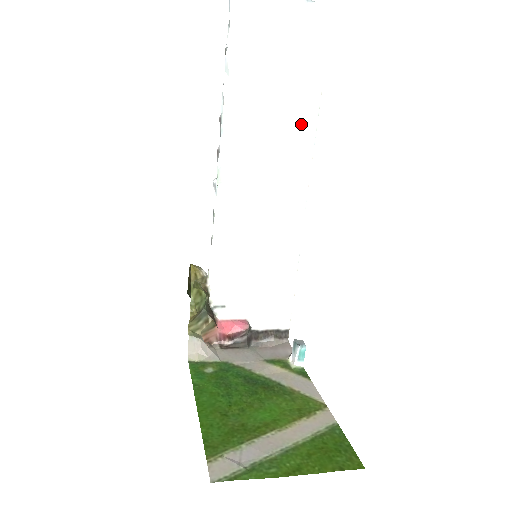
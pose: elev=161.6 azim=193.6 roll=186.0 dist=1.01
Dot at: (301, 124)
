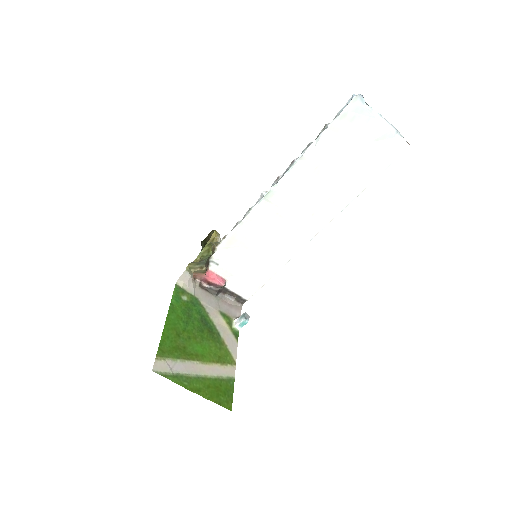
Dot at: (339, 198)
